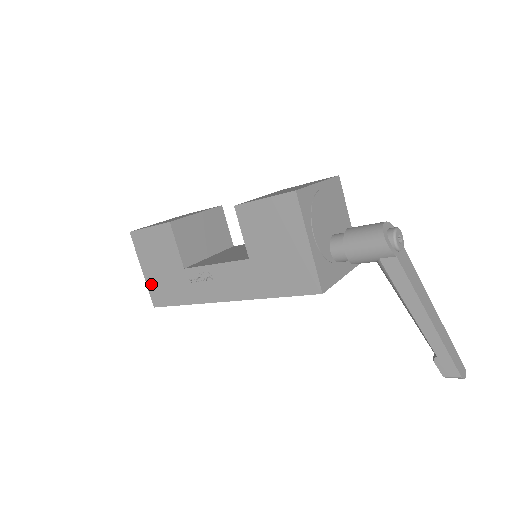
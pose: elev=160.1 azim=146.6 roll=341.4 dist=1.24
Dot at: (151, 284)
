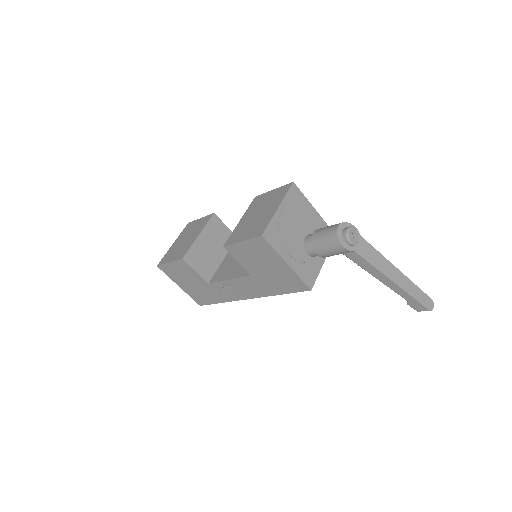
Dot at: (190, 294)
